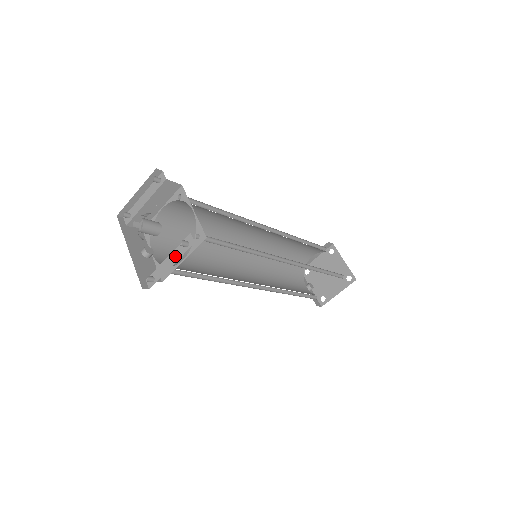
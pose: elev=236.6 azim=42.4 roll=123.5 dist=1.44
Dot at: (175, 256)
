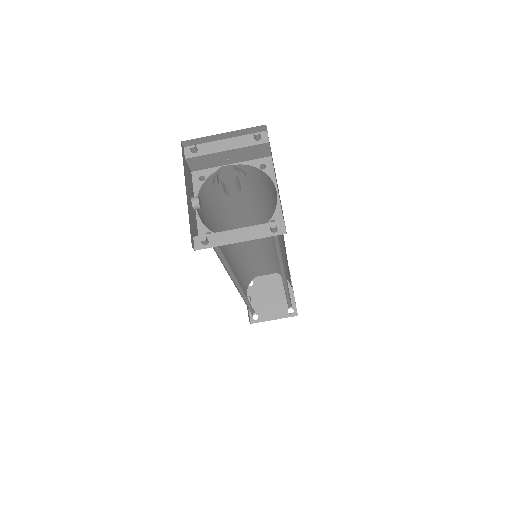
Dot at: (251, 233)
